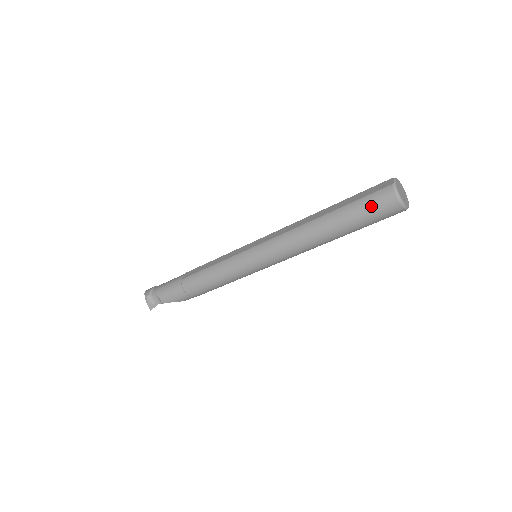
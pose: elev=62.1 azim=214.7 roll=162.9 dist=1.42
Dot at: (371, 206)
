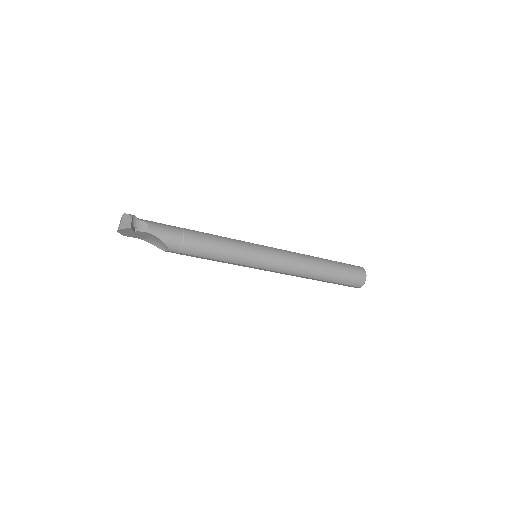
Dot at: (352, 269)
